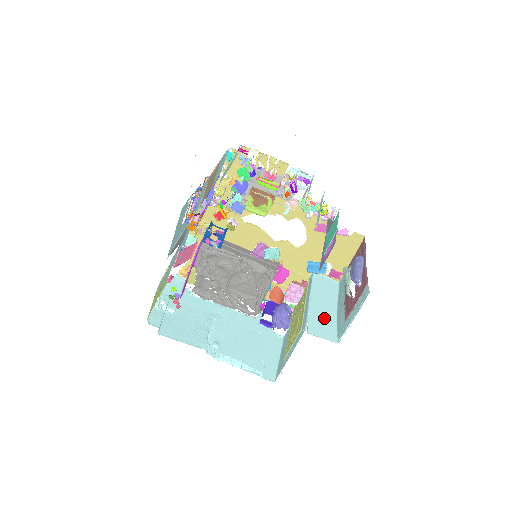
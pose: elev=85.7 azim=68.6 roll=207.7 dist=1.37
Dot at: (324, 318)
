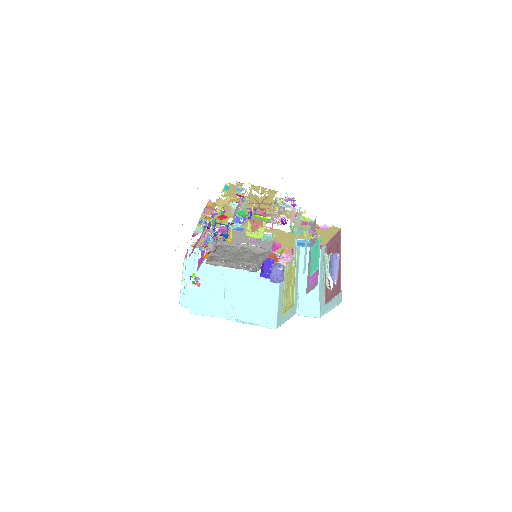
Dot at: (310, 295)
